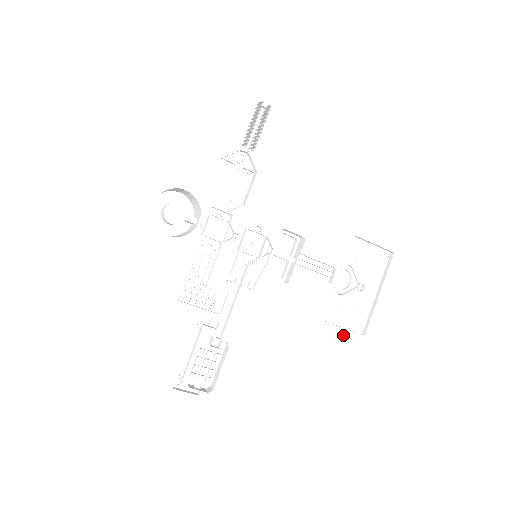
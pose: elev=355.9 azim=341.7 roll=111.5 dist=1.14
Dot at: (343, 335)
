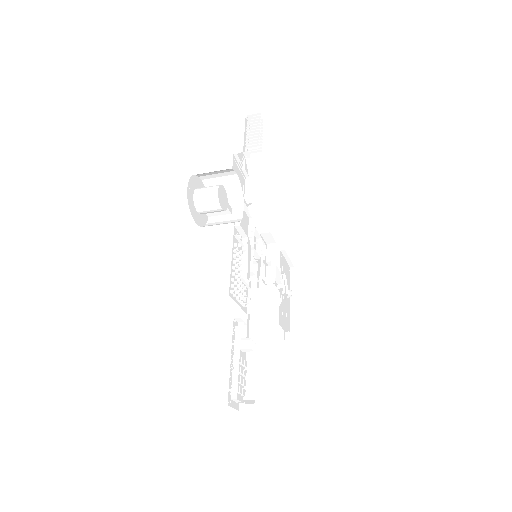
Dot at: (285, 338)
